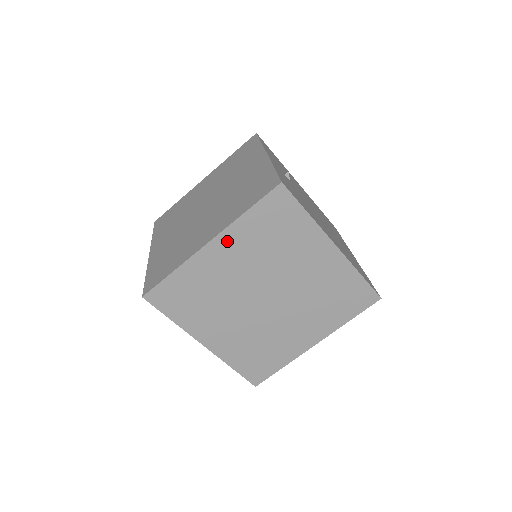
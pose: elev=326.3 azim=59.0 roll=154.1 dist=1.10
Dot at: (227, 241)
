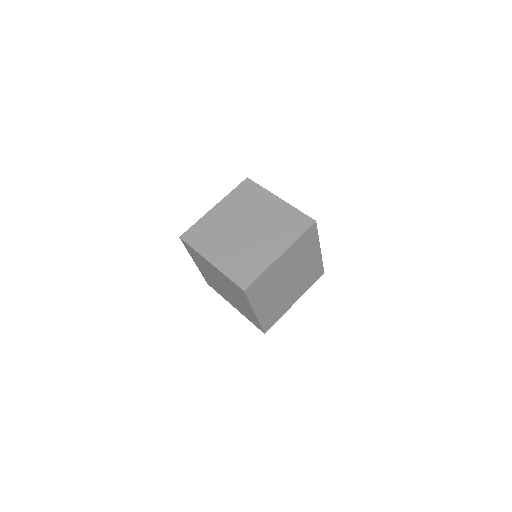
Dot at: (223, 205)
